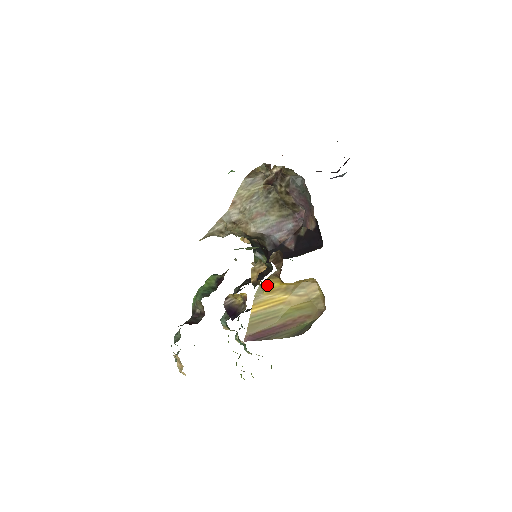
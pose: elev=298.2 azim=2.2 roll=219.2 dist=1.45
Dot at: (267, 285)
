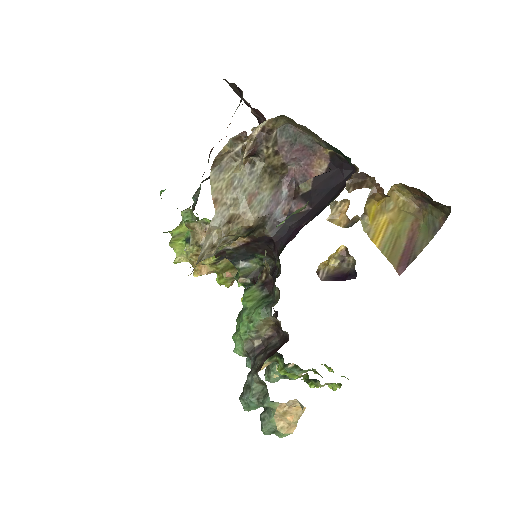
Dot at: (368, 213)
